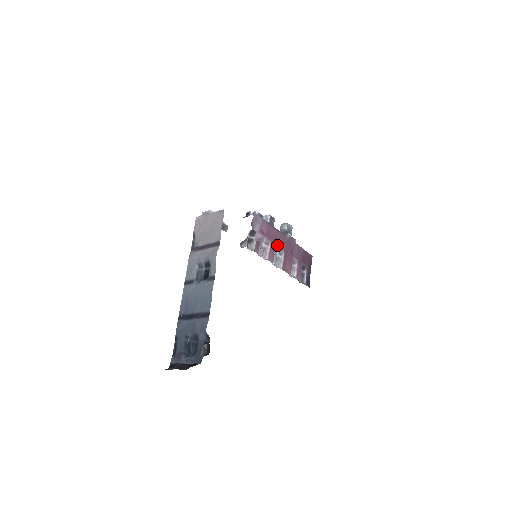
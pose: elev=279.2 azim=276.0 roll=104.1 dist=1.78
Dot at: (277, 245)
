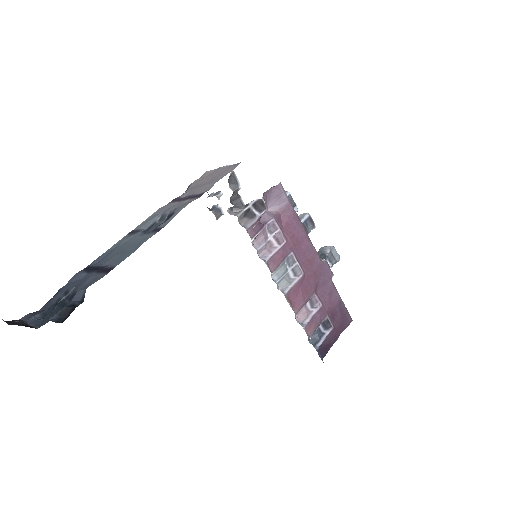
Dot at: (295, 256)
